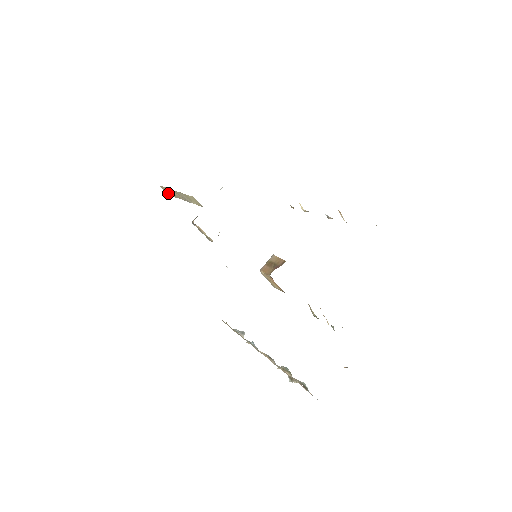
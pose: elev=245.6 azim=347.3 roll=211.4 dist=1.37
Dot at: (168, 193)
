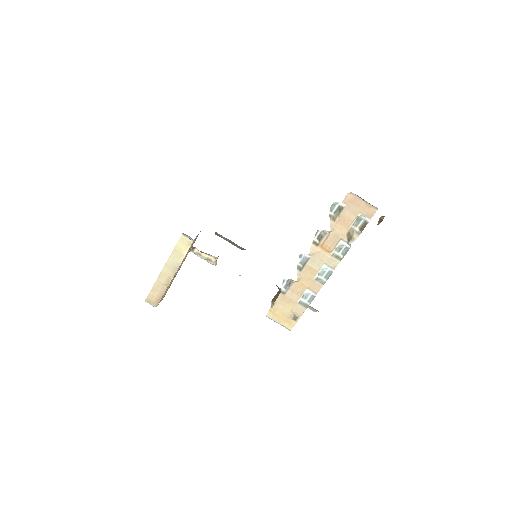
Dot at: (155, 301)
